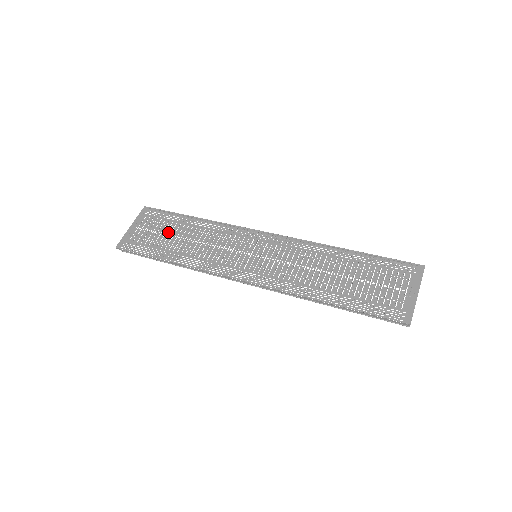
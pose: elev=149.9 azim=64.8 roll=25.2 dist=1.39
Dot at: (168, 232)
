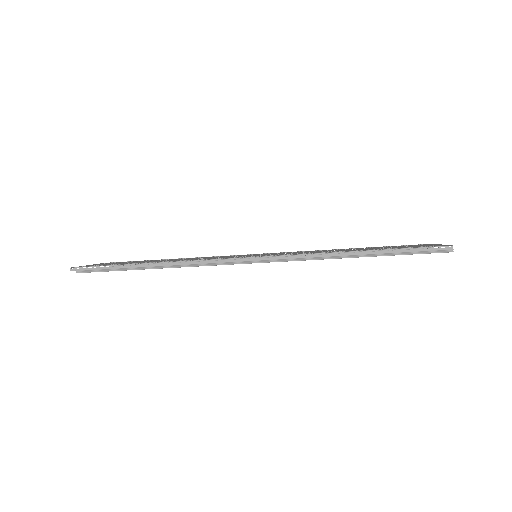
Dot at: (140, 261)
